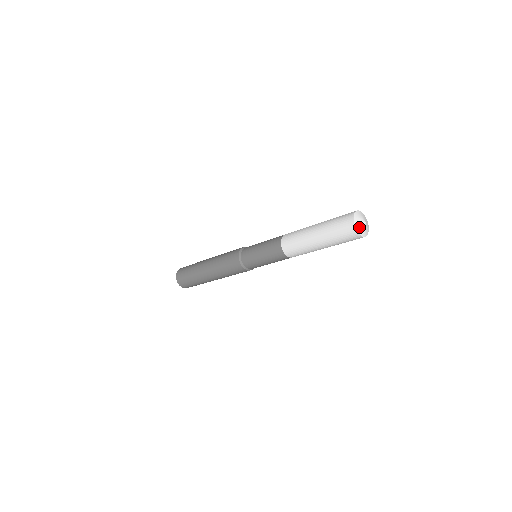
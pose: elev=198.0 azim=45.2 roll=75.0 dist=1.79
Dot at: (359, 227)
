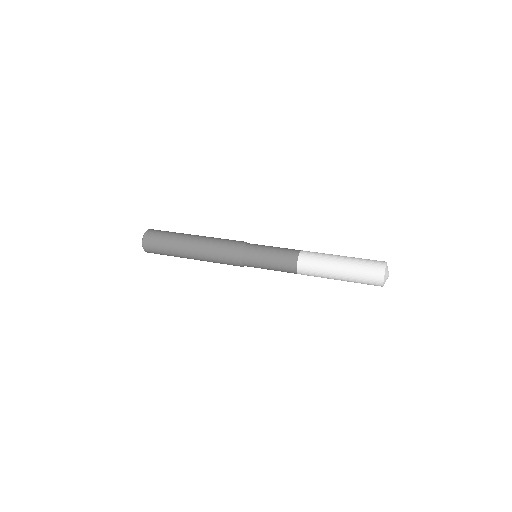
Dot at: occluded
